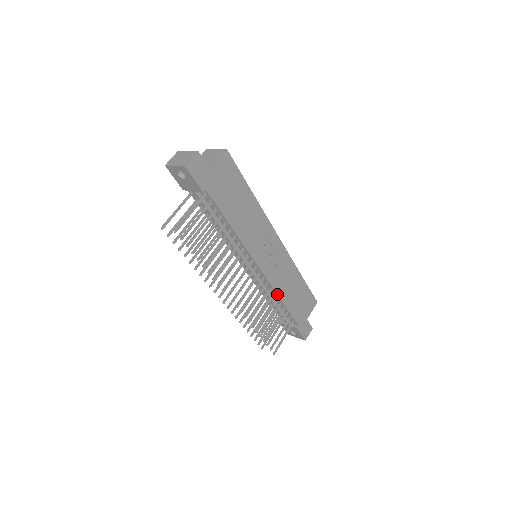
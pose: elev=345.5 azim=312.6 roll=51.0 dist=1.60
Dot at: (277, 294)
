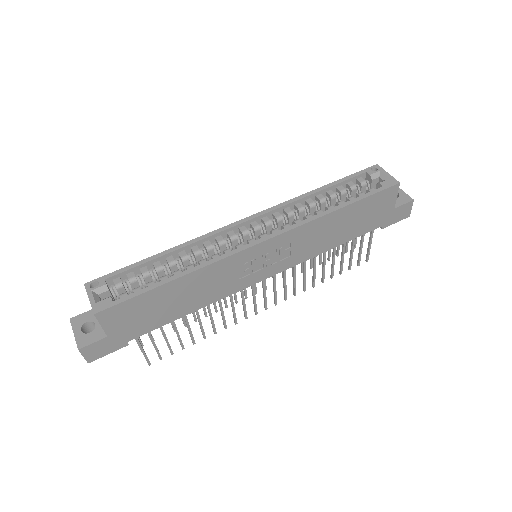
Dot at: (317, 255)
